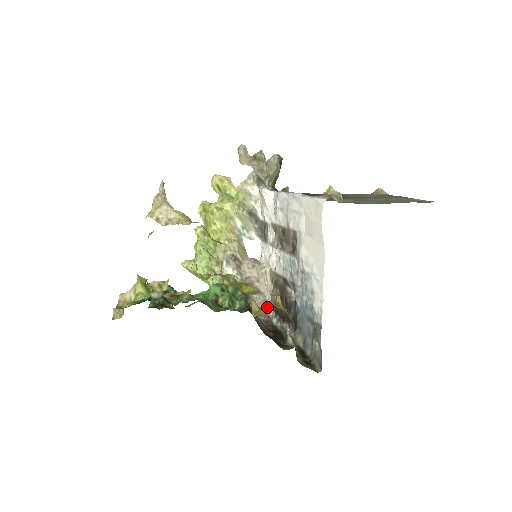
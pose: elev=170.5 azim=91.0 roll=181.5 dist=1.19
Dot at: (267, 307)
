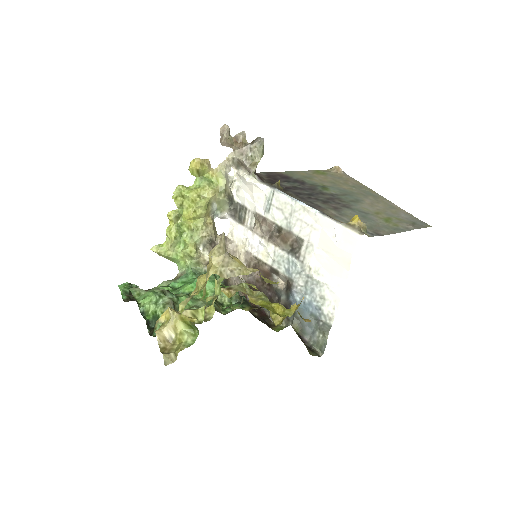
Dot at: occluded
